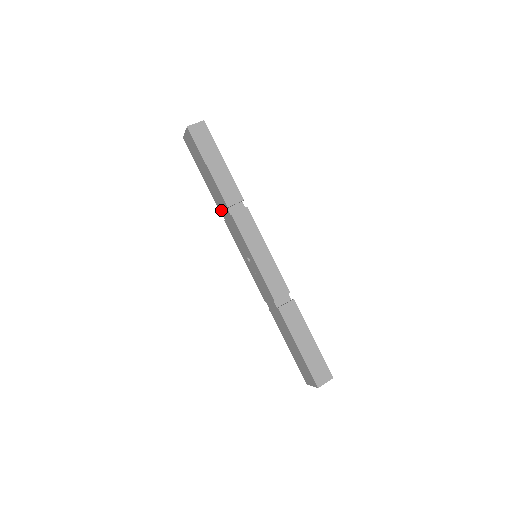
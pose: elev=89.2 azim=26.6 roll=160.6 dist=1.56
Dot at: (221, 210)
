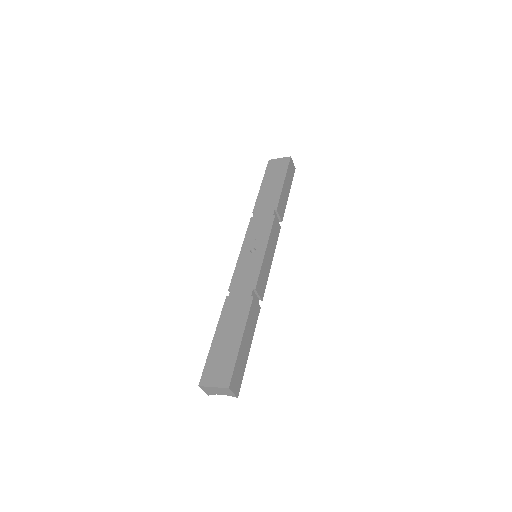
Dot at: (258, 210)
